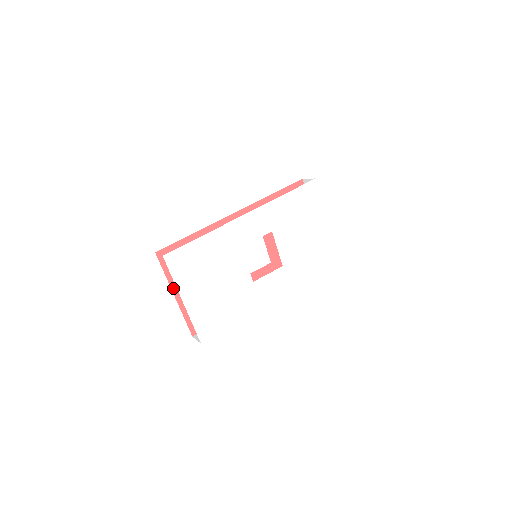
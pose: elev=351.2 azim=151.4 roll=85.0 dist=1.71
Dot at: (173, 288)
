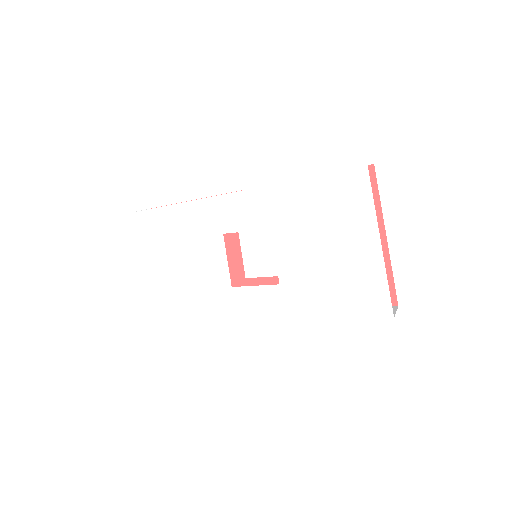
Dot at: occluded
